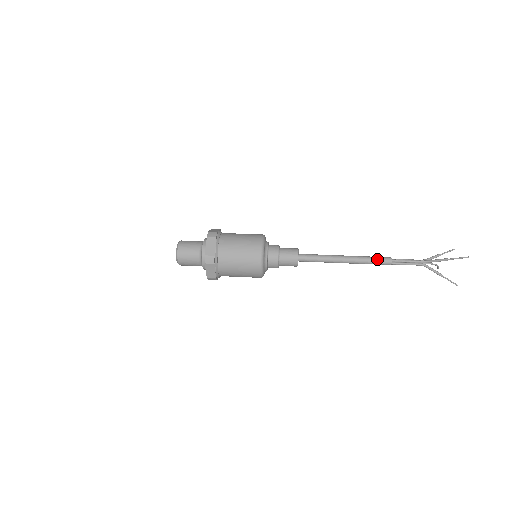
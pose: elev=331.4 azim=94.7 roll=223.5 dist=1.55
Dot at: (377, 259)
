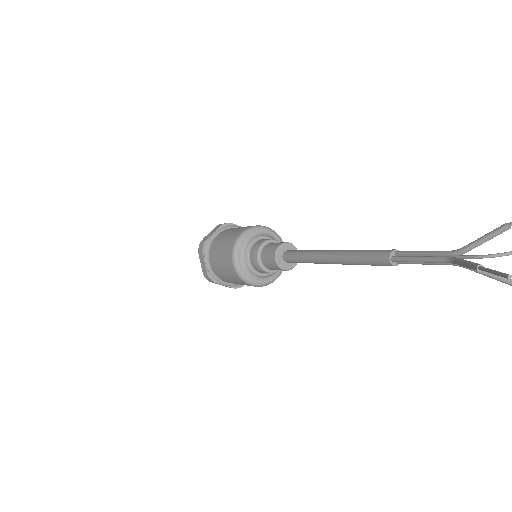
Dot at: (367, 259)
